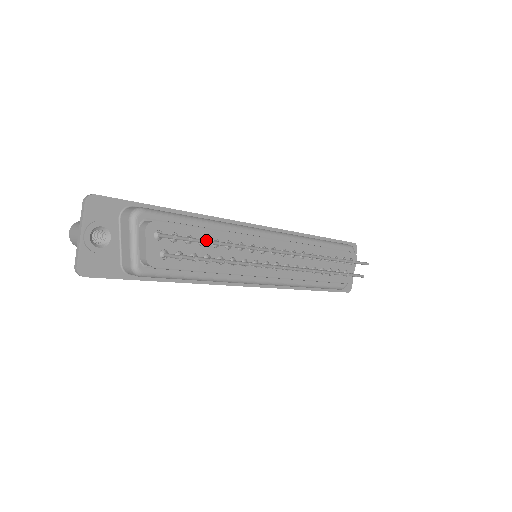
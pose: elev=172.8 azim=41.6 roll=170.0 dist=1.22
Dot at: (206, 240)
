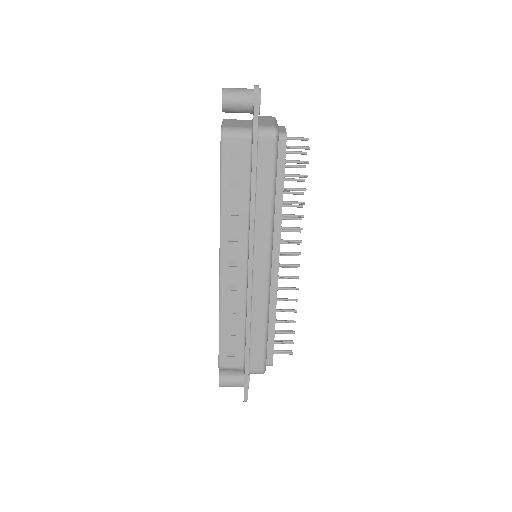
Dot at: occluded
